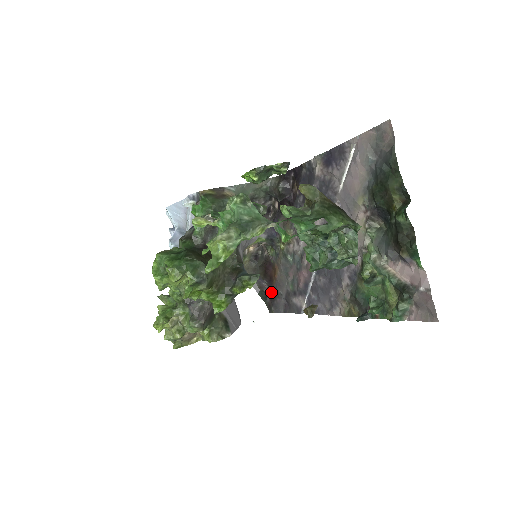
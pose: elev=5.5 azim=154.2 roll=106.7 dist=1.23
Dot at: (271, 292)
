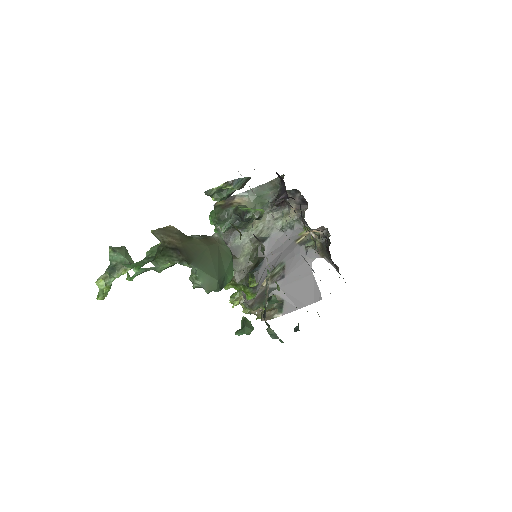
Dot at: occluded
